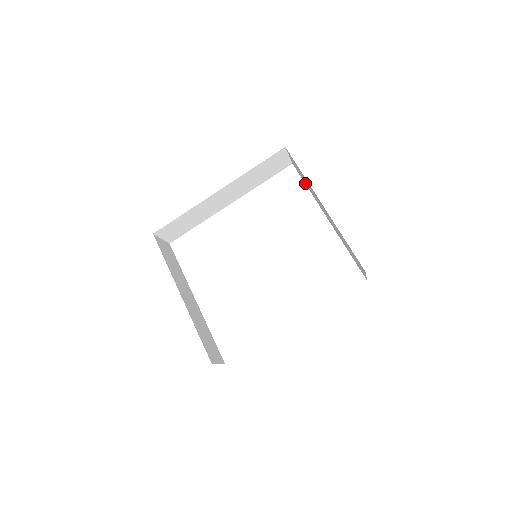
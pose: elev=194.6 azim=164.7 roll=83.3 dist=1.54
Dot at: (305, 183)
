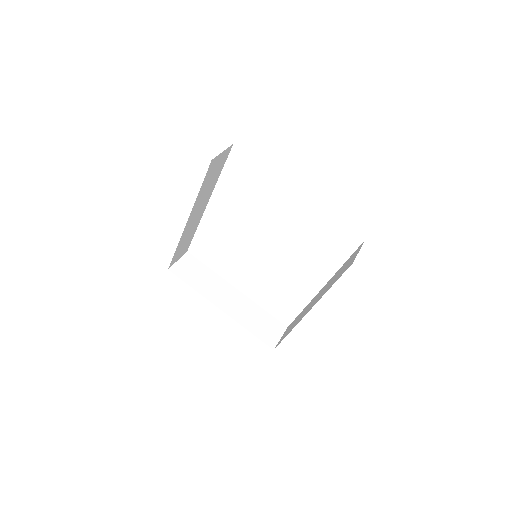
Dot at: occluded
